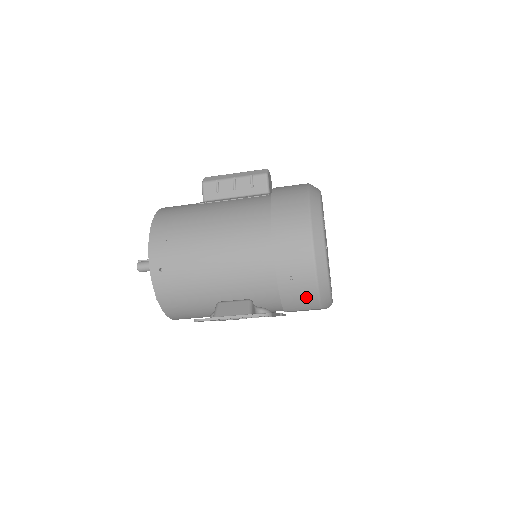
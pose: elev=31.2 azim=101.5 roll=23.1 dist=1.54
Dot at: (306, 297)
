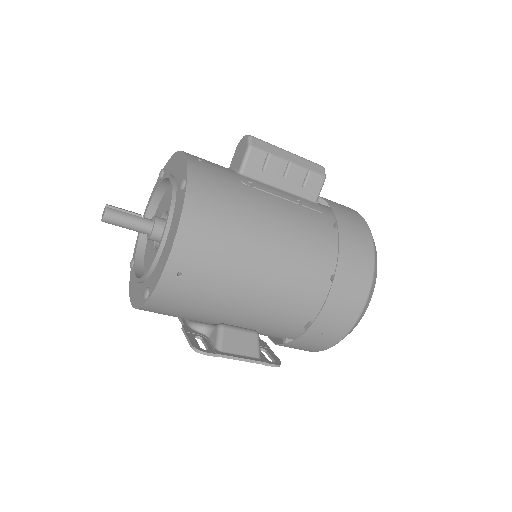
Dot at: (313, 348)
